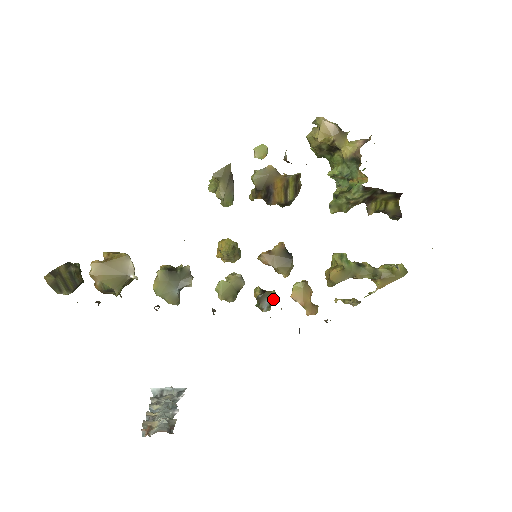
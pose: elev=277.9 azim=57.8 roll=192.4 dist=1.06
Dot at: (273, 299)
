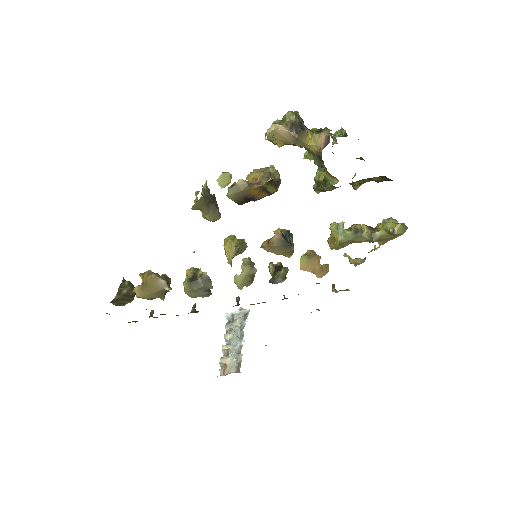
Dot at: (285, 274)
